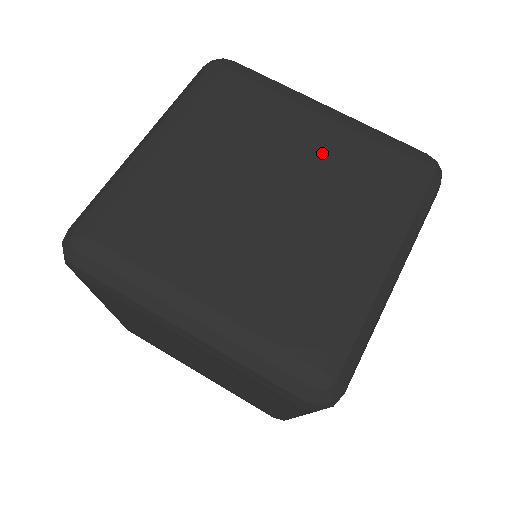
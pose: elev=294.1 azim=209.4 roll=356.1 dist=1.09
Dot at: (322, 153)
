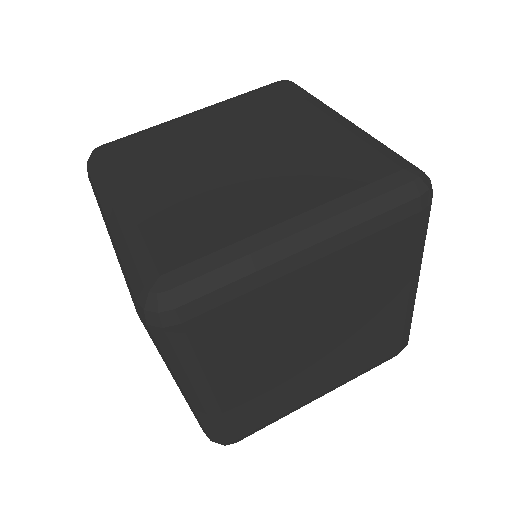
Dot at: (309, 142)
